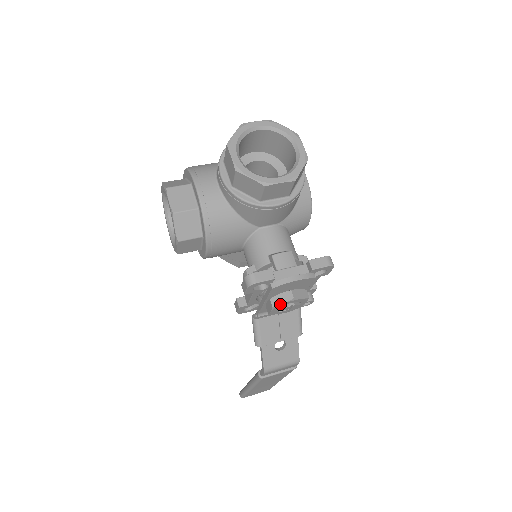
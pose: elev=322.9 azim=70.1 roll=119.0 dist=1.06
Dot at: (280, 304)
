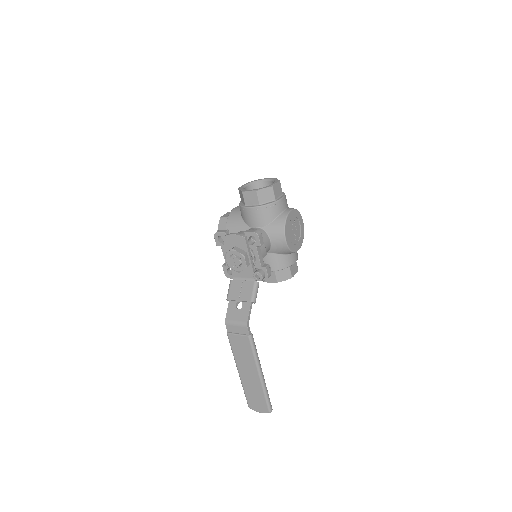
Dot at: (227, 252)
